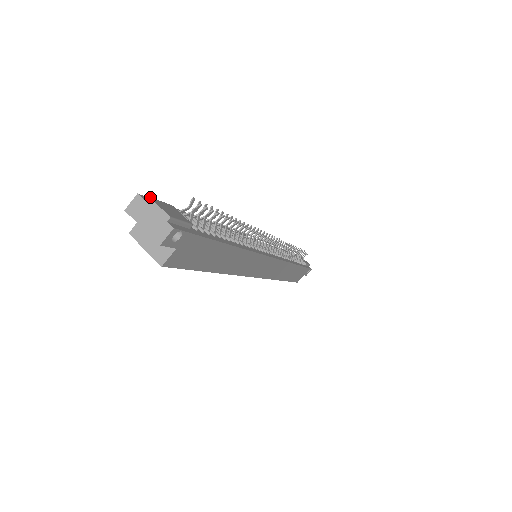
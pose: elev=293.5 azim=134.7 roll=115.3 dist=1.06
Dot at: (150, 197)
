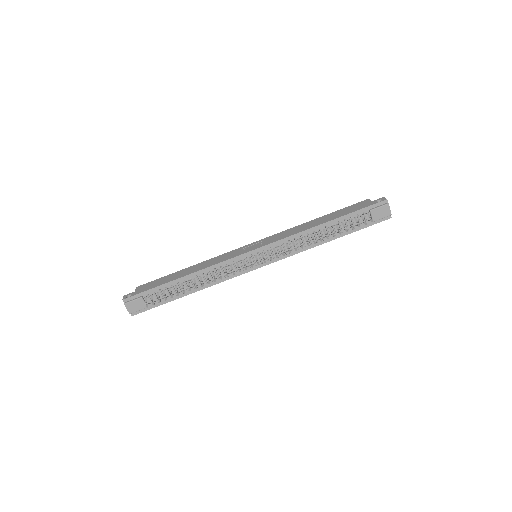
Dot at: (125, 304)
